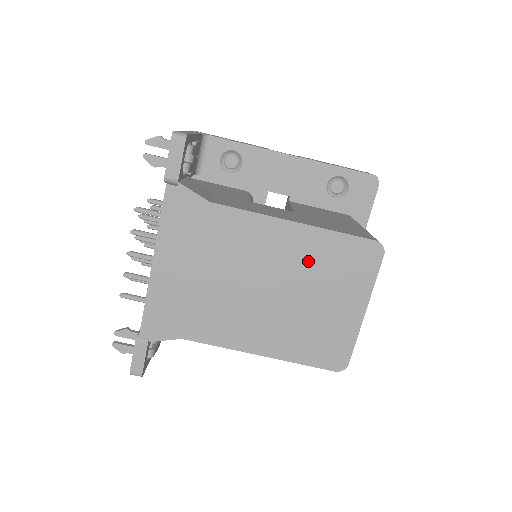
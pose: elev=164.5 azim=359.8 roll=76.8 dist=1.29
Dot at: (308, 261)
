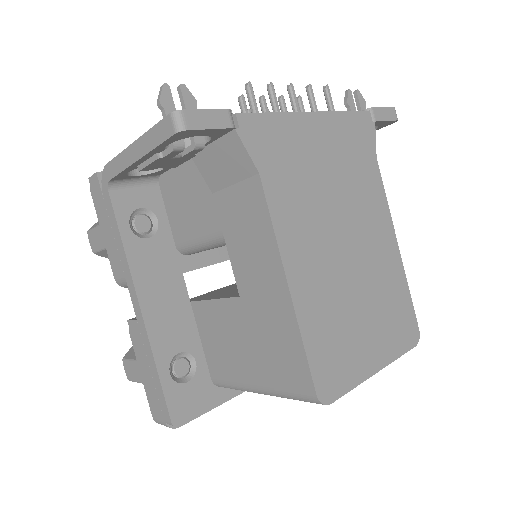
Dot at: (383, 278)
